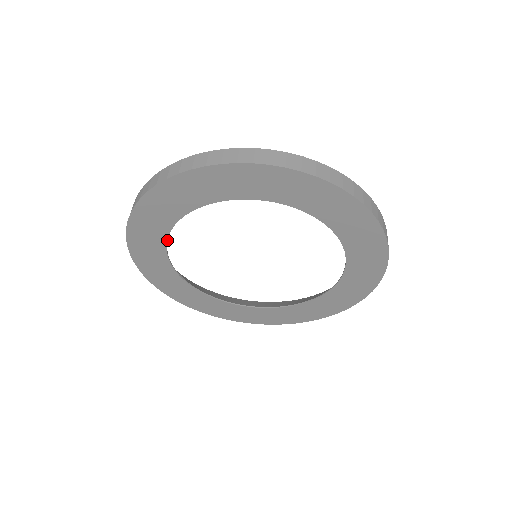
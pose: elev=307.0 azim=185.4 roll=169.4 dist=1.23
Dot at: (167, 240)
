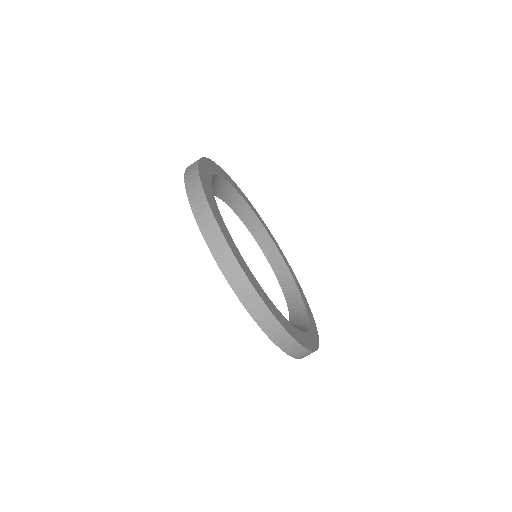
Dot at: (220, 197)
